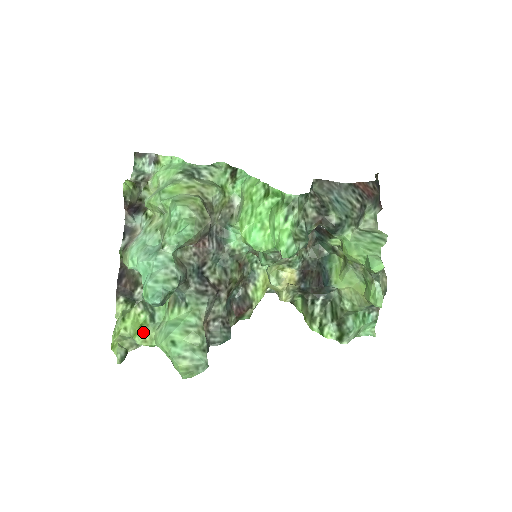
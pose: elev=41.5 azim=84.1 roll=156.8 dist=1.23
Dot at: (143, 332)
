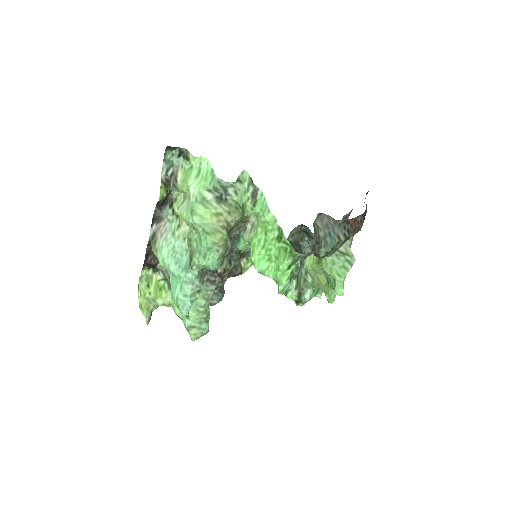
Dot at: (163, 297)
